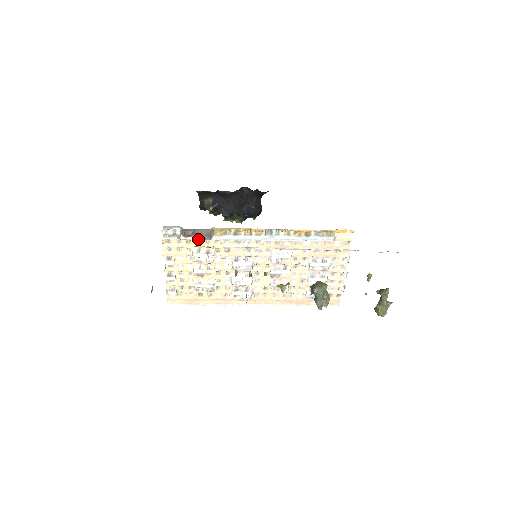
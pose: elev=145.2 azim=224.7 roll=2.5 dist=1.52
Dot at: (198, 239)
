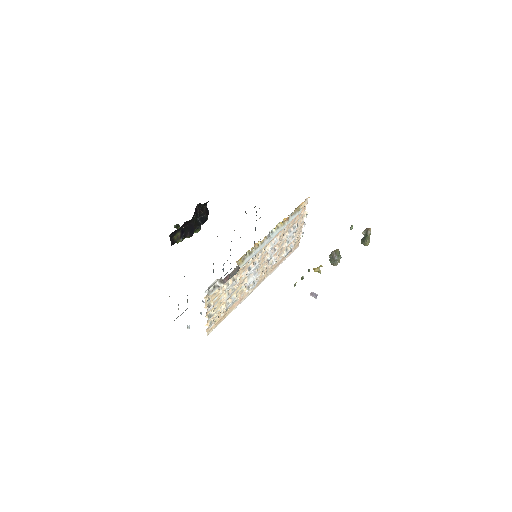
Dot at: occluded
